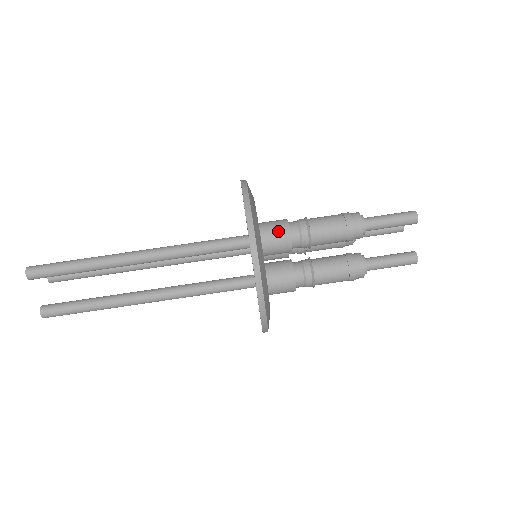
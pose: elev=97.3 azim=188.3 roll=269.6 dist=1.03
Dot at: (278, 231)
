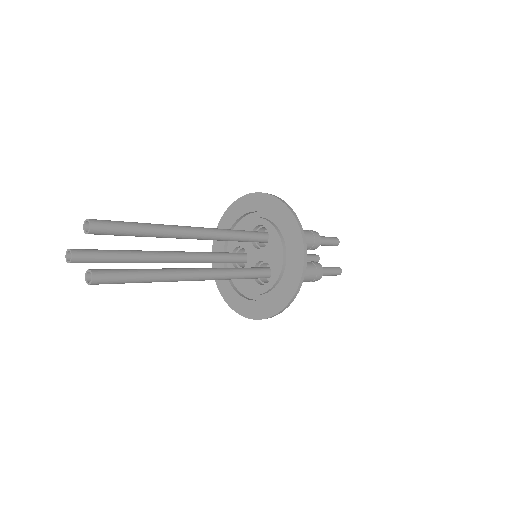
Dot at: occluded
